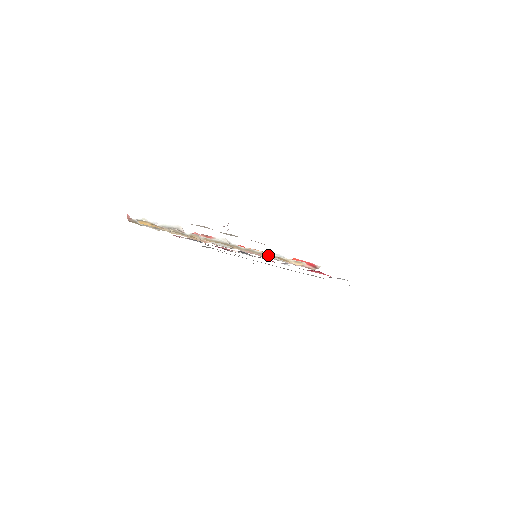
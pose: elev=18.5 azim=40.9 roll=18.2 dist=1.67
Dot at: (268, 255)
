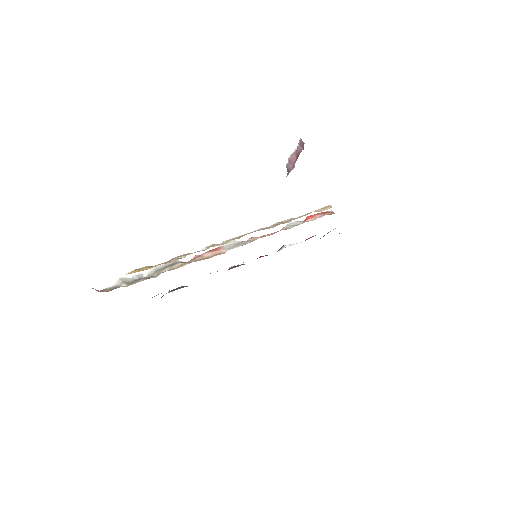
Dot at: occluded
